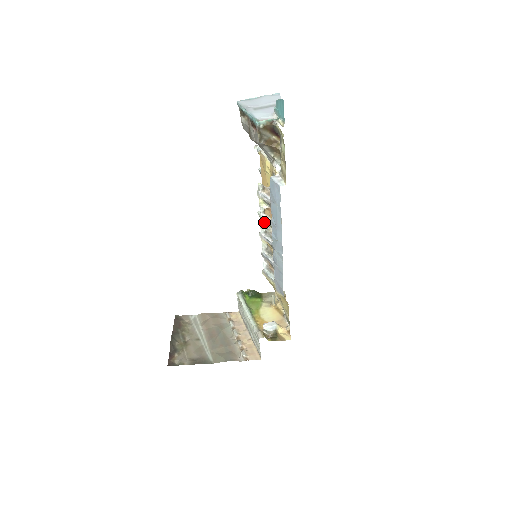
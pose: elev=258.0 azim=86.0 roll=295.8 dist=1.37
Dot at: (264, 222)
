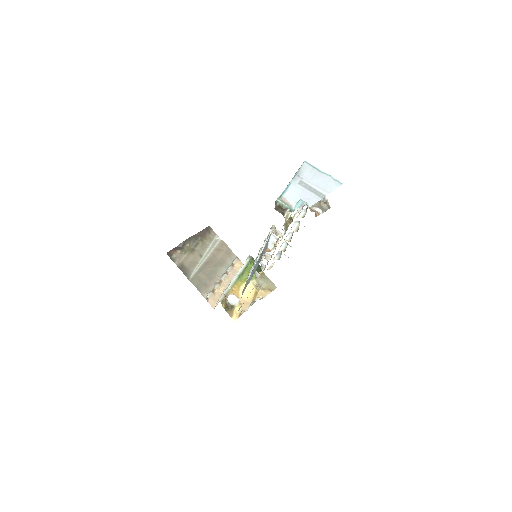
Dot at: occluded
